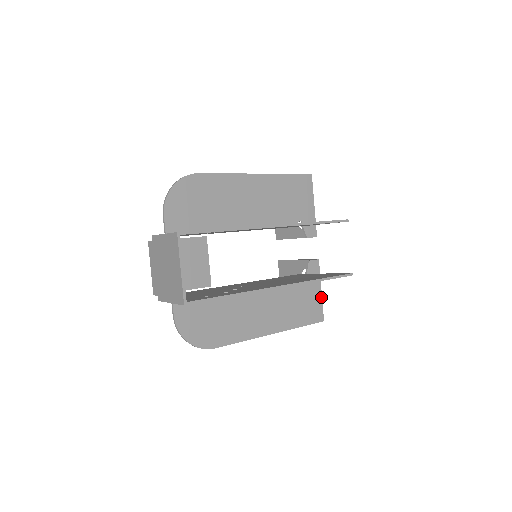
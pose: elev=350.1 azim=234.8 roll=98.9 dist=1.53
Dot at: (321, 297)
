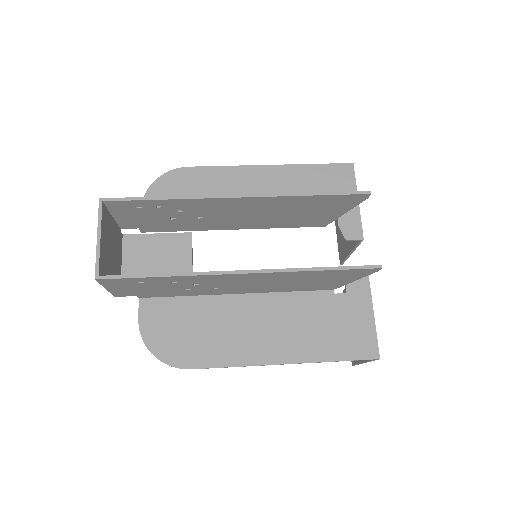
Dot at: (373, 322)
